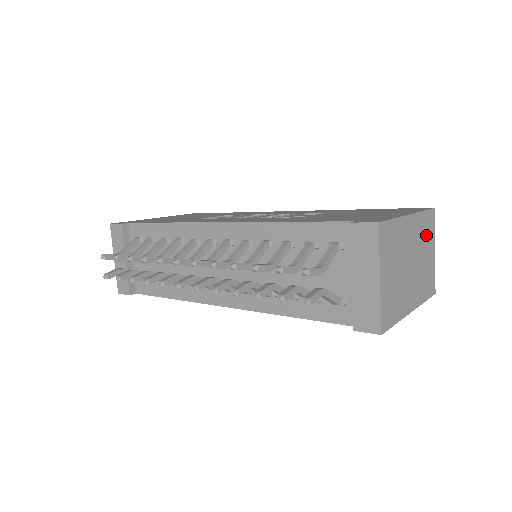
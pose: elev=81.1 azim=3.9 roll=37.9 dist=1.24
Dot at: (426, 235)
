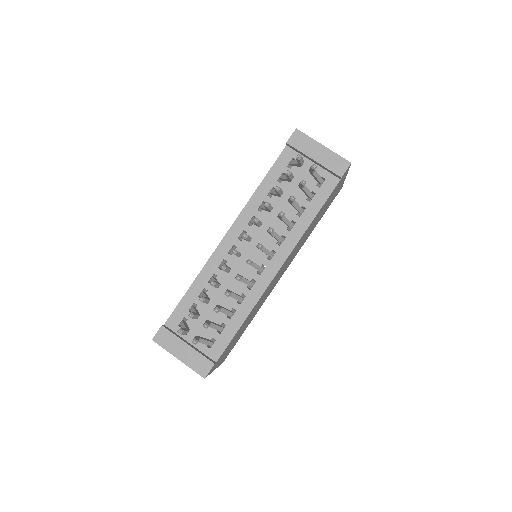
Dot at: occluded
